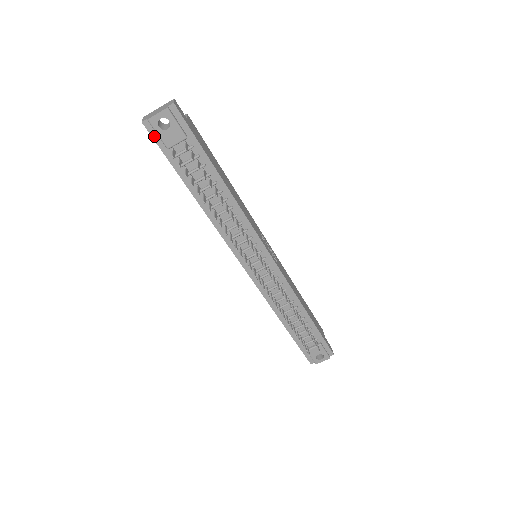
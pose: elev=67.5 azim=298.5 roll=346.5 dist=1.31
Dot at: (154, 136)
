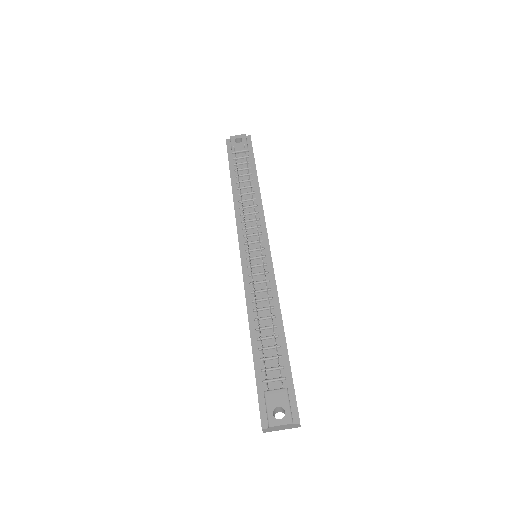
Dot at: (228, 147)
